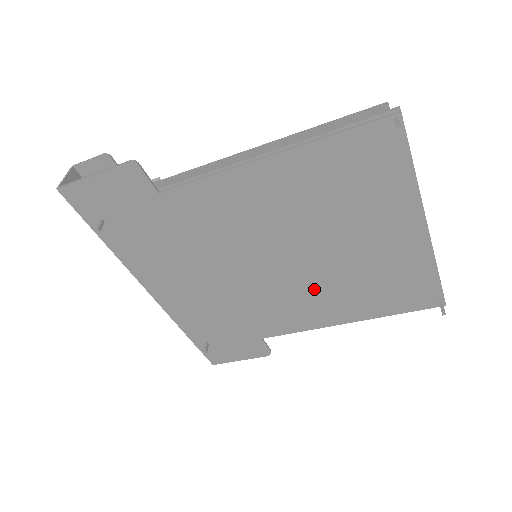
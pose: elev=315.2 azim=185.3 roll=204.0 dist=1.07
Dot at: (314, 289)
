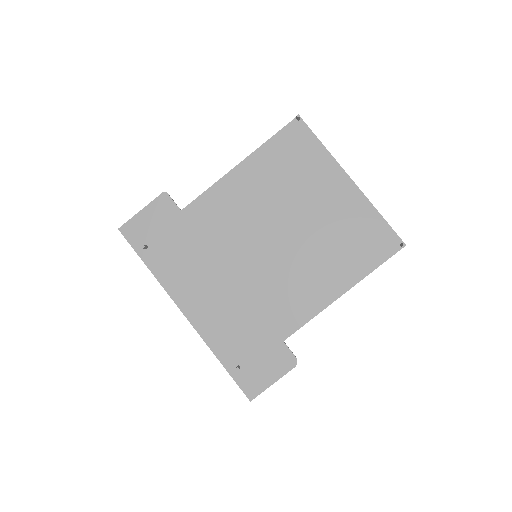
Dot at: (304, 263)
